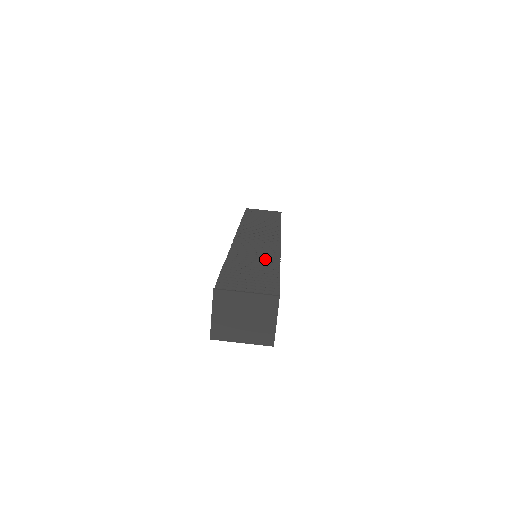
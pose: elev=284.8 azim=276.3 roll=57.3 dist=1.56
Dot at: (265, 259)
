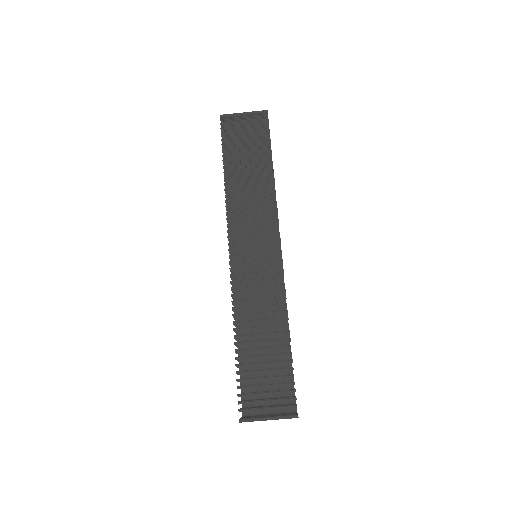
Dot at: (272, 313)
